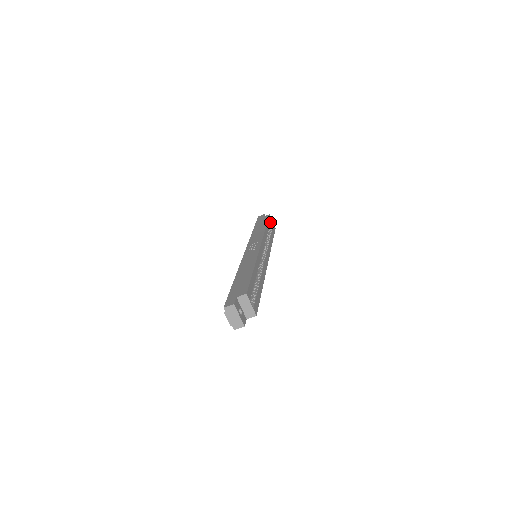
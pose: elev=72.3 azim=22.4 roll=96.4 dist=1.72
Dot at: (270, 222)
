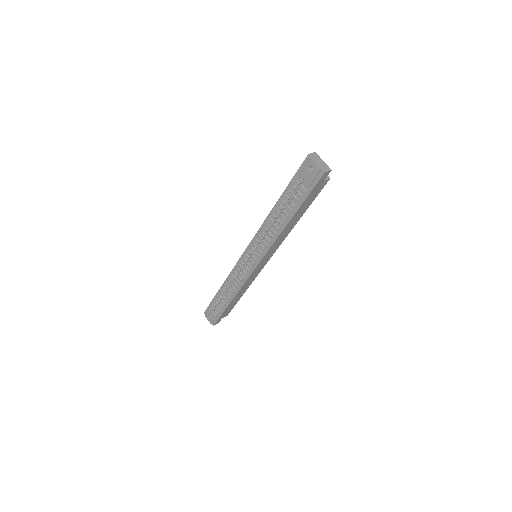
Dot at: occluded
